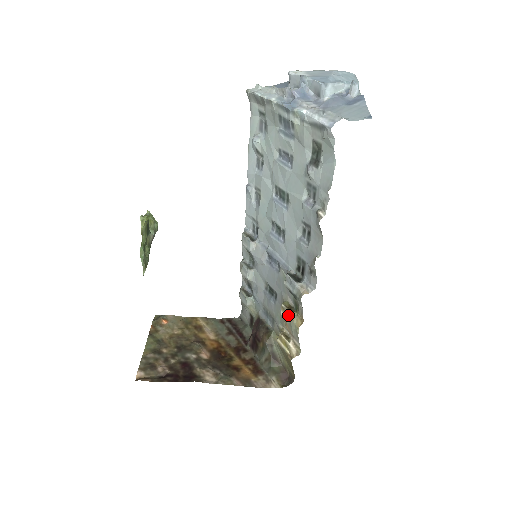
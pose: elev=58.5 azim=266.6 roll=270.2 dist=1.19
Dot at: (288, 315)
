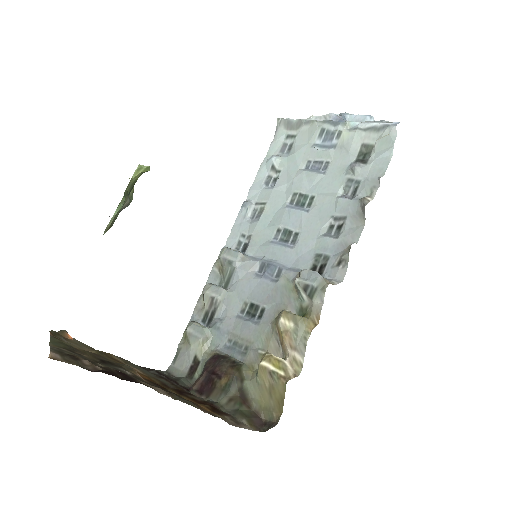
Dot at: (296, 317)
